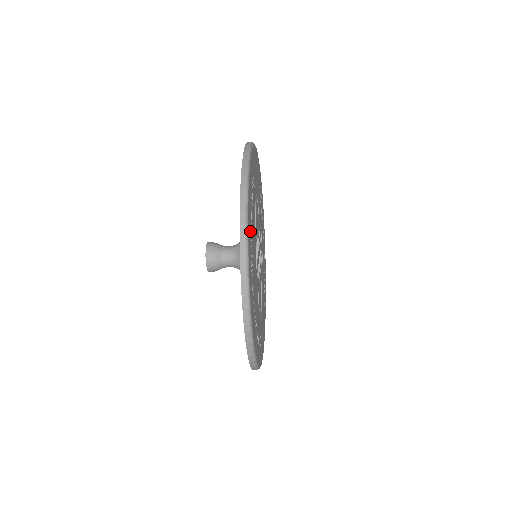
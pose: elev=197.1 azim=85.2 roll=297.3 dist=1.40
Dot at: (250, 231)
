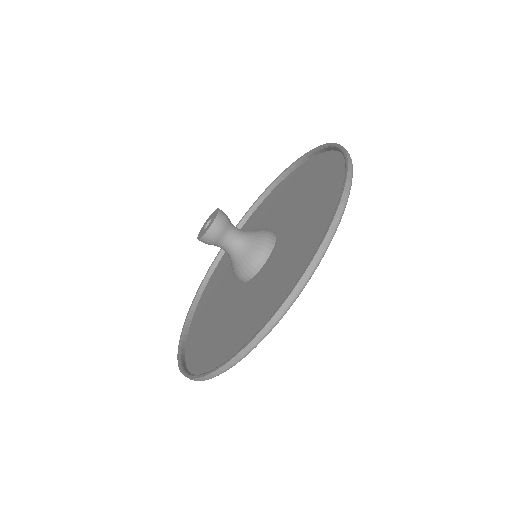
Dot at: (333, 180)
